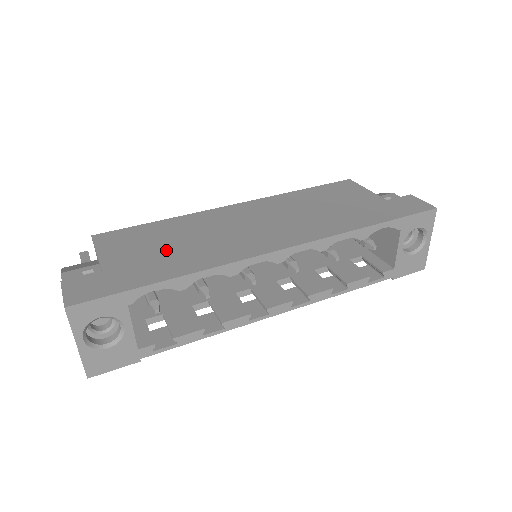
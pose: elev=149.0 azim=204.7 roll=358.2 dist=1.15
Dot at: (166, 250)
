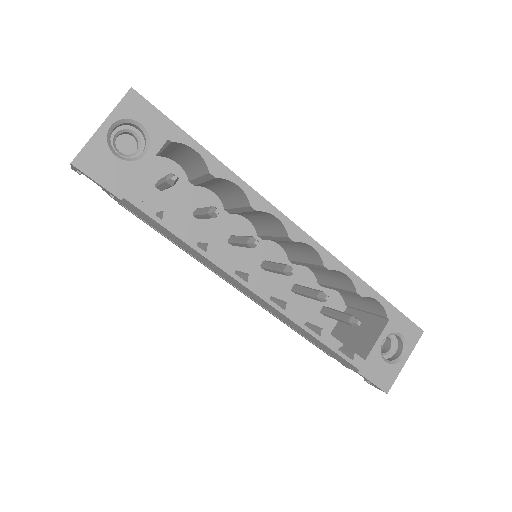
Dot at: occluded
